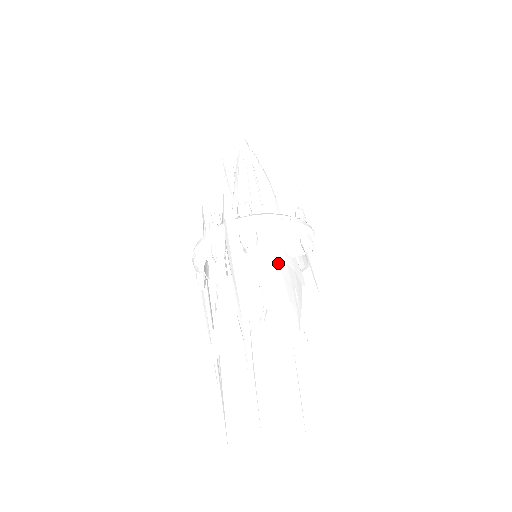
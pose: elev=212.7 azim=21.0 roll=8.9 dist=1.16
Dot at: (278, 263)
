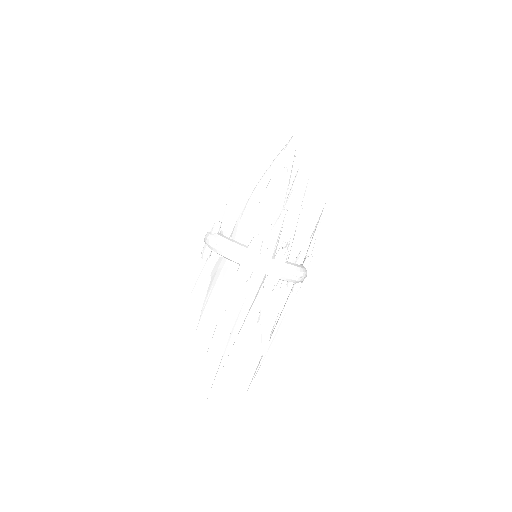
Dot at: (231, 276)
